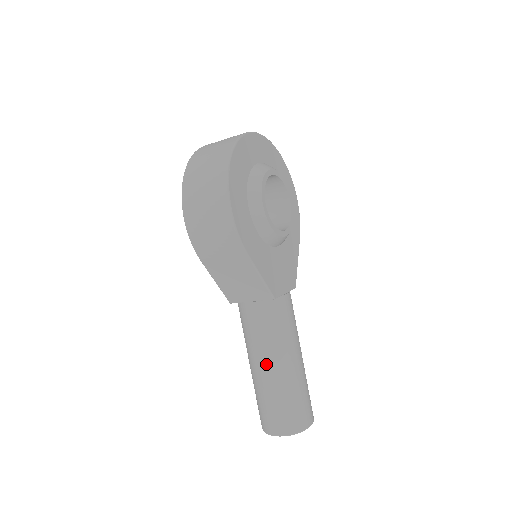
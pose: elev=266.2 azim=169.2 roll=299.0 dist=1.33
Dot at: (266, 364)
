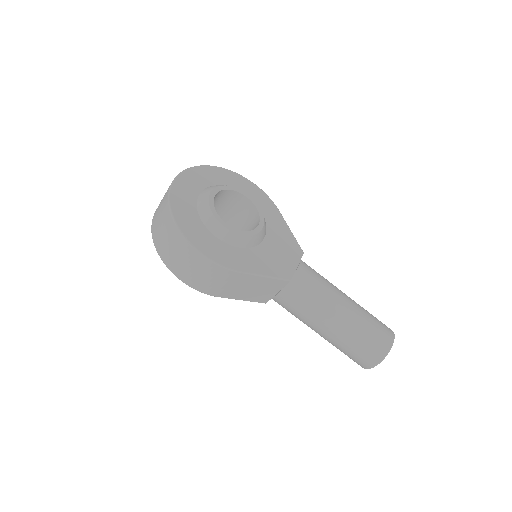
Dot at: (324, 326)
